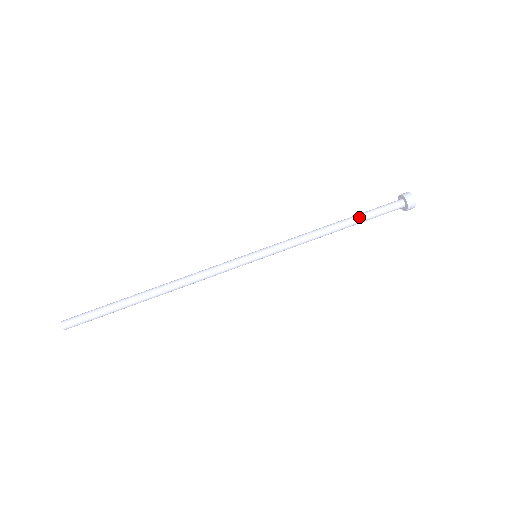
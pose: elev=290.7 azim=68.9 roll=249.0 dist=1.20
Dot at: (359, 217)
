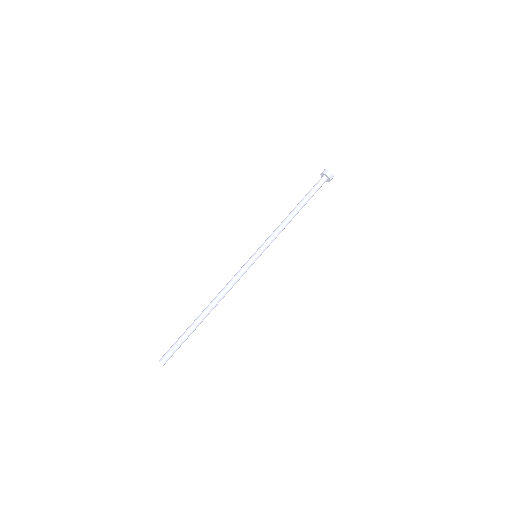
Dot at: (305, 200)
